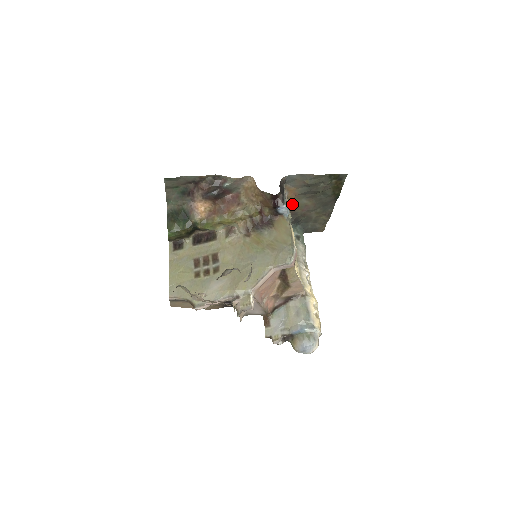
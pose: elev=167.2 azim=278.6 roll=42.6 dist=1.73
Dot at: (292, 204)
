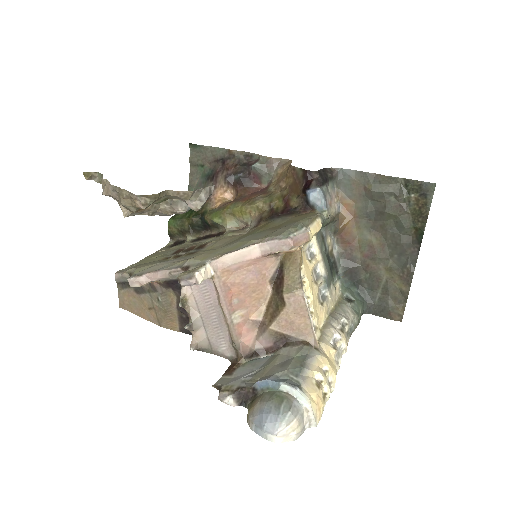
Dot at: (347, 235)
